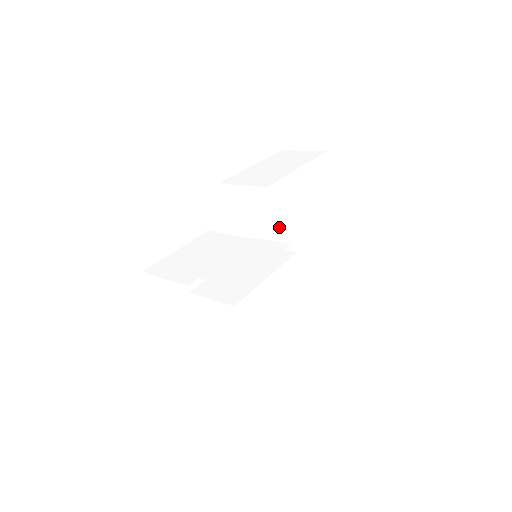
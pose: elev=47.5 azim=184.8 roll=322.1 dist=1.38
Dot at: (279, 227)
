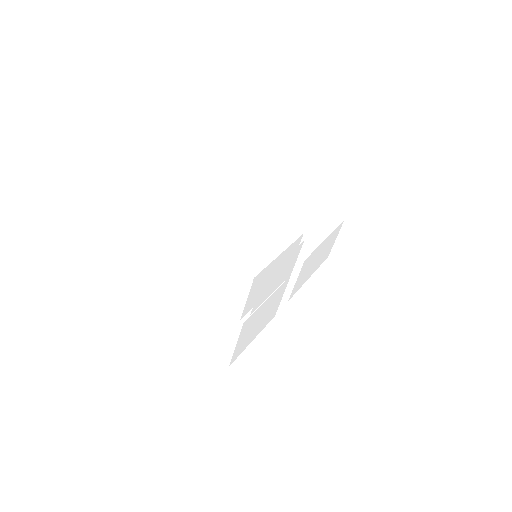
Dot at: occluded
